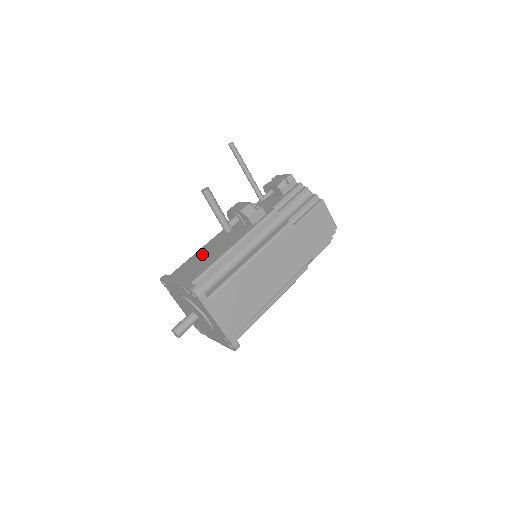
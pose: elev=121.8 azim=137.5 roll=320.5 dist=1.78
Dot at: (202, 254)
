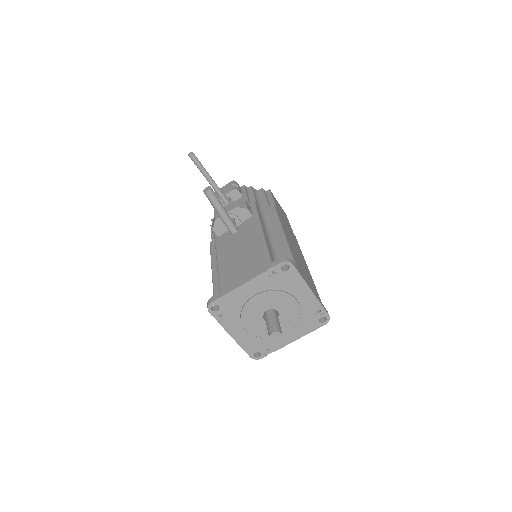
Dot at: (231, 259)
